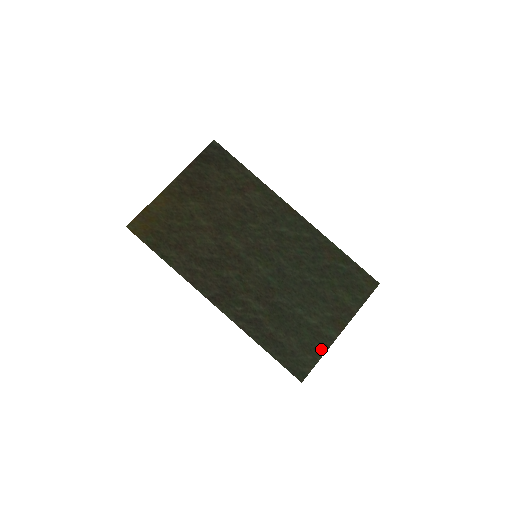
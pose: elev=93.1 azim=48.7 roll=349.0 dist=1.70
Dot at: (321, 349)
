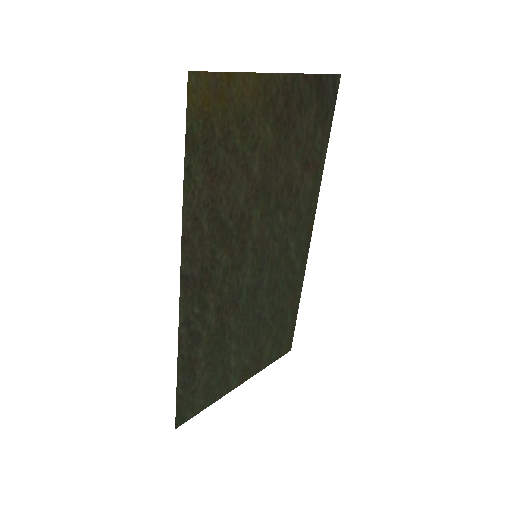
Dot at: (215, 397)
